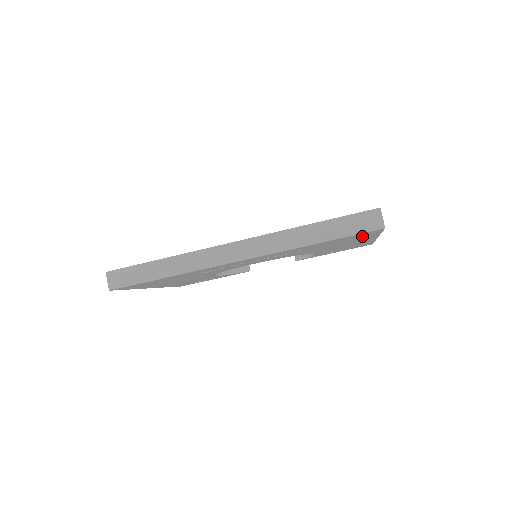
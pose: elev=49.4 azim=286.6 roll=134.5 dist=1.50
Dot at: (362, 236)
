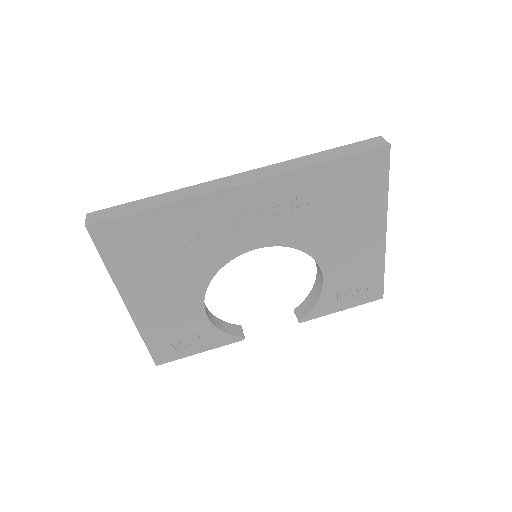
Dot at: (369, 182)
